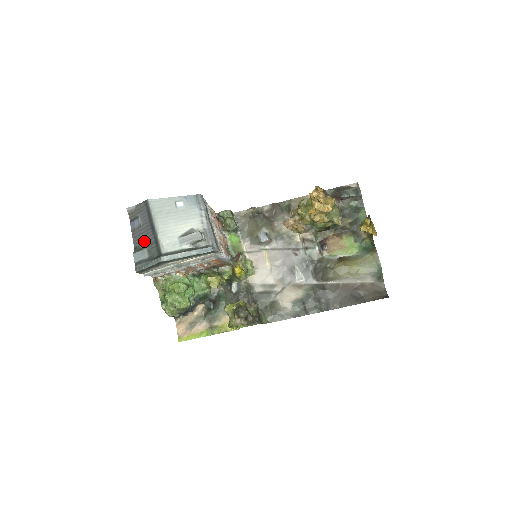
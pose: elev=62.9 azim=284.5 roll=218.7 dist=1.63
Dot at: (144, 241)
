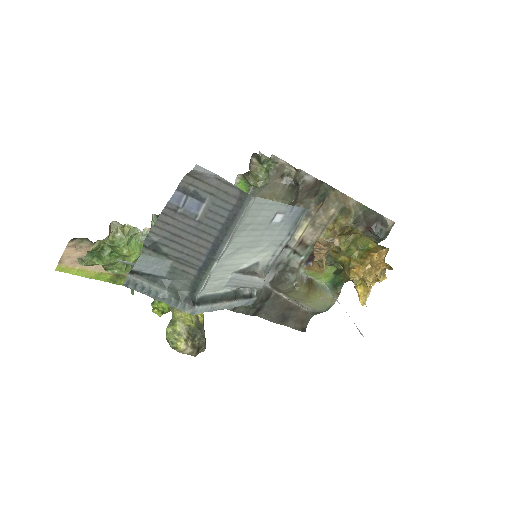
Dot at: (179, 248)
